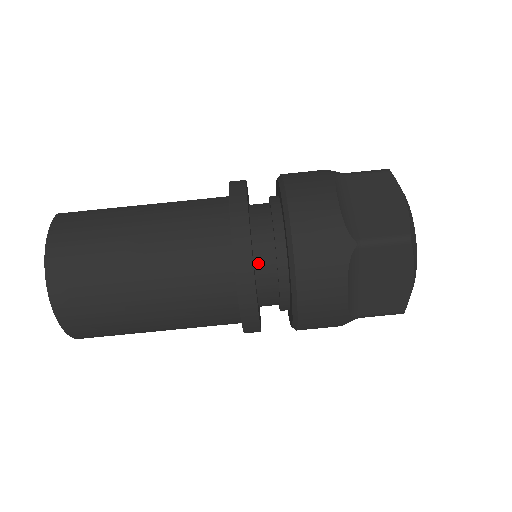
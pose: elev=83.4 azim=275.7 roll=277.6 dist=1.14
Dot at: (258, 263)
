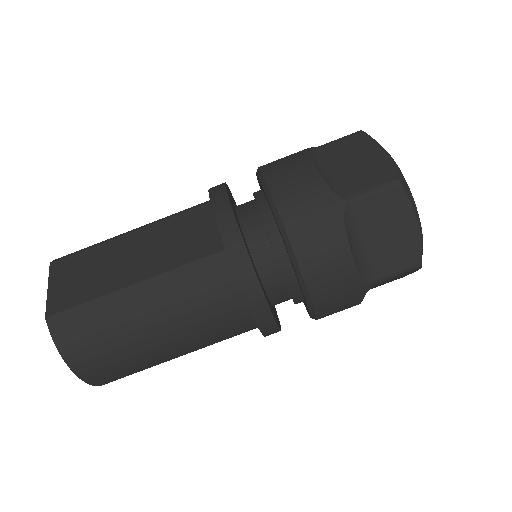
Dot at: (273, 300)
